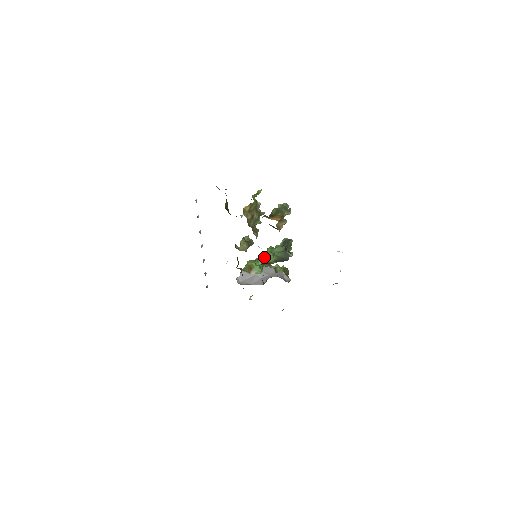
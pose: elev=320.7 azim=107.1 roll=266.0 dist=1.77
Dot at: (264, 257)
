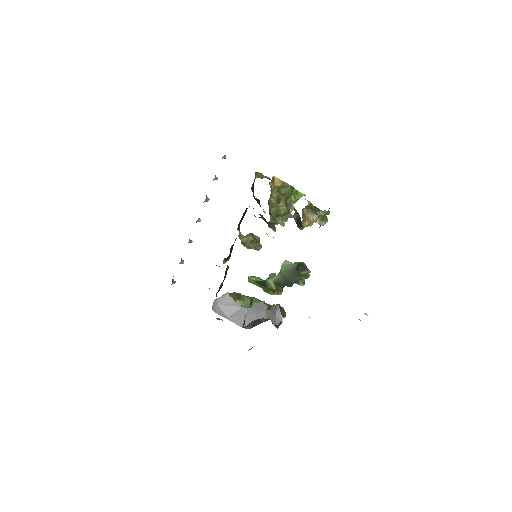
Dot at: occluded
